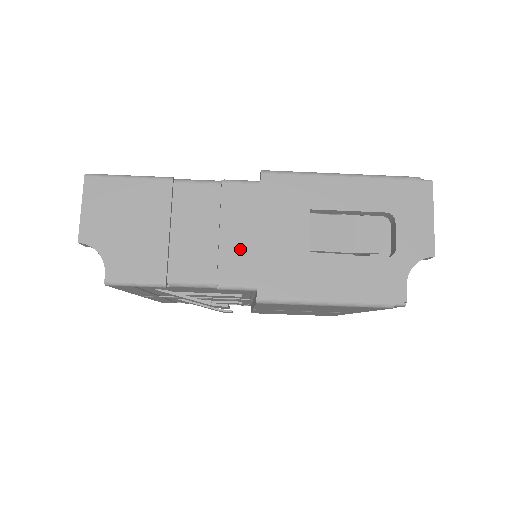
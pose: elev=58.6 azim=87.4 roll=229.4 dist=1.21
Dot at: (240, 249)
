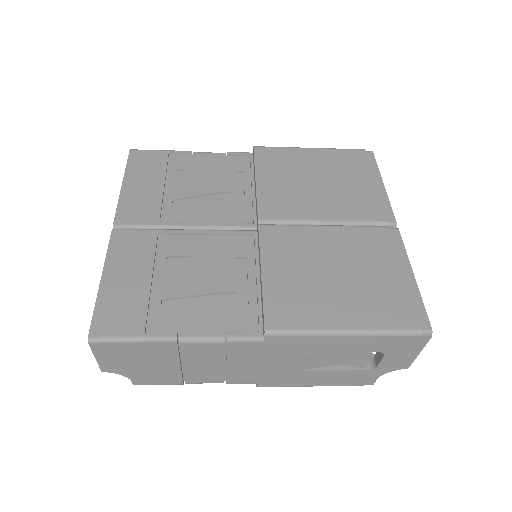
Dot at: (243, 371)
